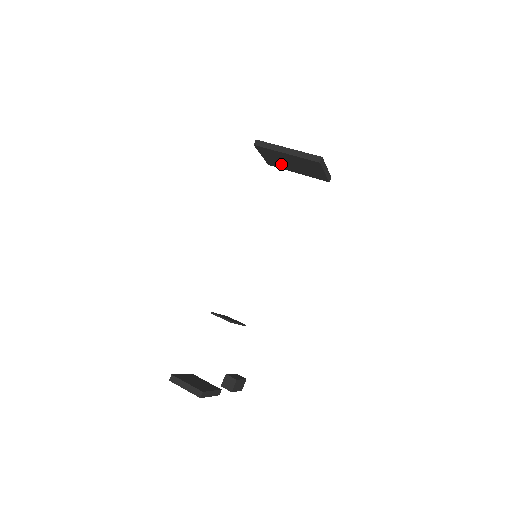
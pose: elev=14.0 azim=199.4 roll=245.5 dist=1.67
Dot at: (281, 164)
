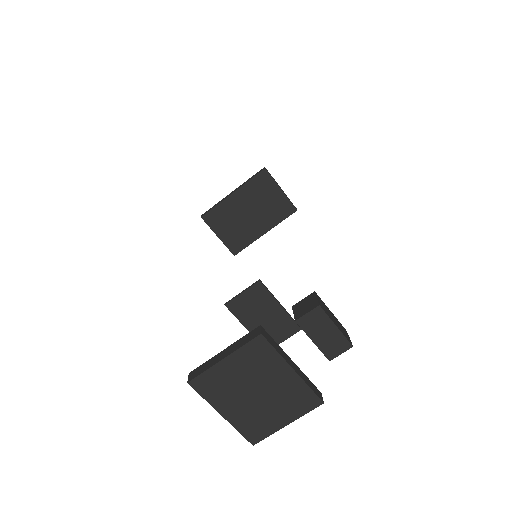
Dot at: (242, 233)
